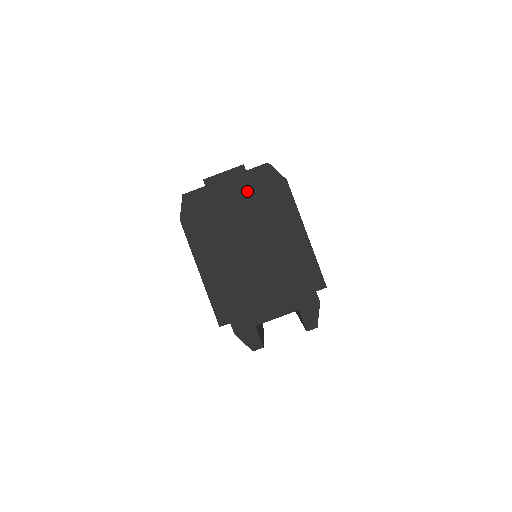
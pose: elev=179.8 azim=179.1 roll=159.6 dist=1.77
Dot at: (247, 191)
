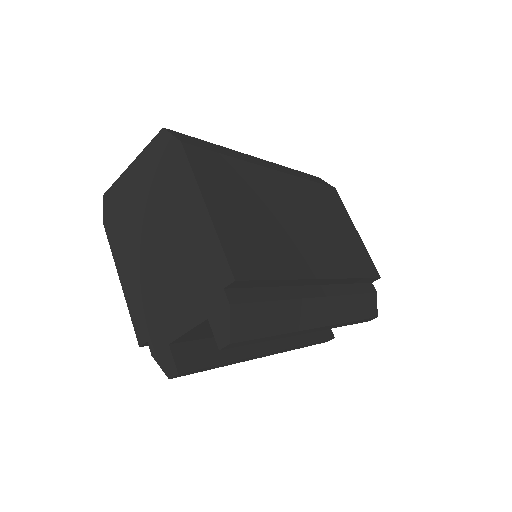
Dot at: (149, 171)
